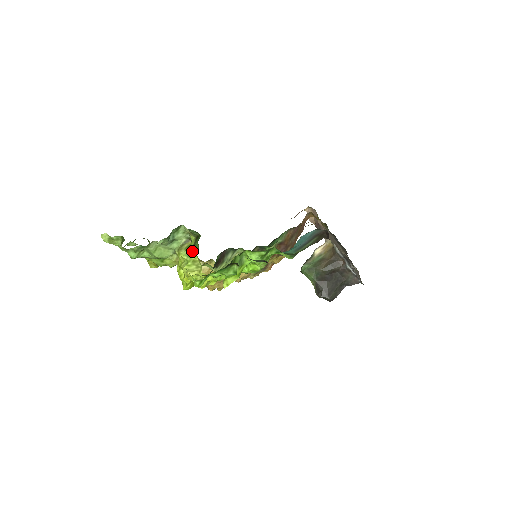
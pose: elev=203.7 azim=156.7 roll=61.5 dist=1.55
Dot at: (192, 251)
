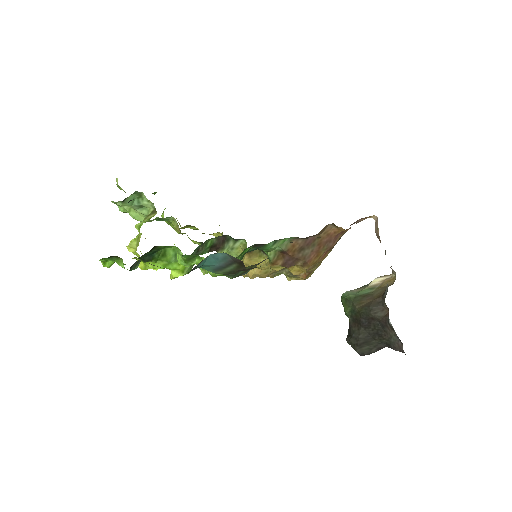
Dot at: (141, 225)
